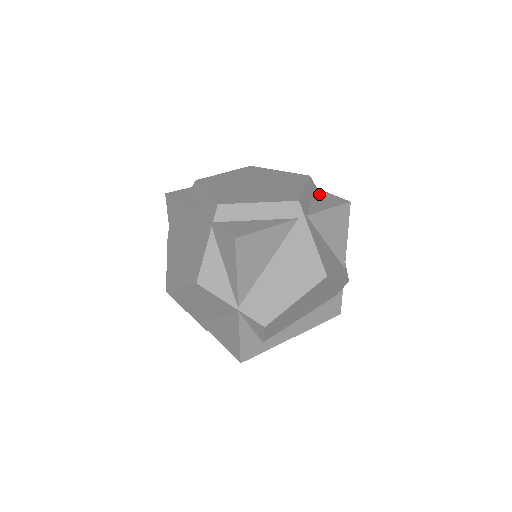
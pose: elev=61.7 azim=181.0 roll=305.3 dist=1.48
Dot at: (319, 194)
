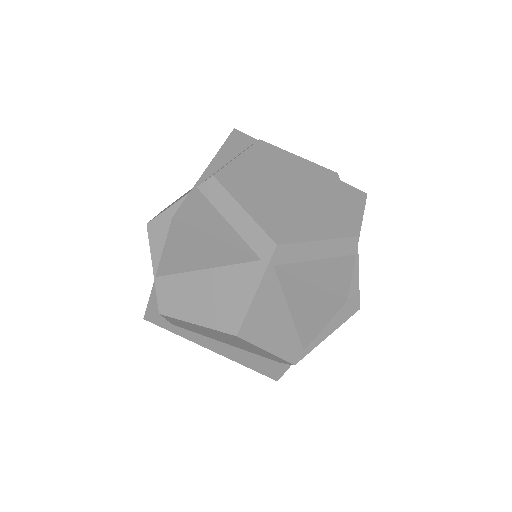
Dot at: (341, 262)
